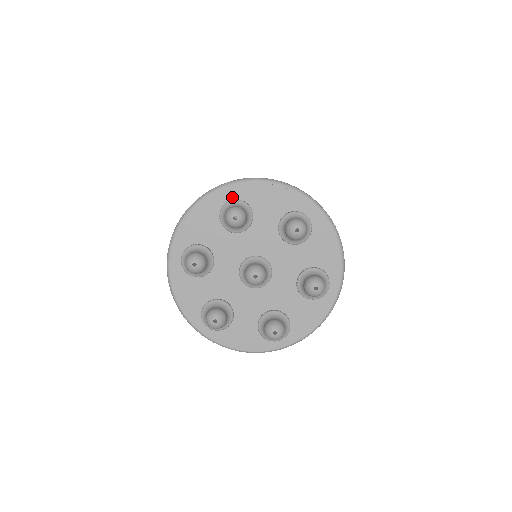
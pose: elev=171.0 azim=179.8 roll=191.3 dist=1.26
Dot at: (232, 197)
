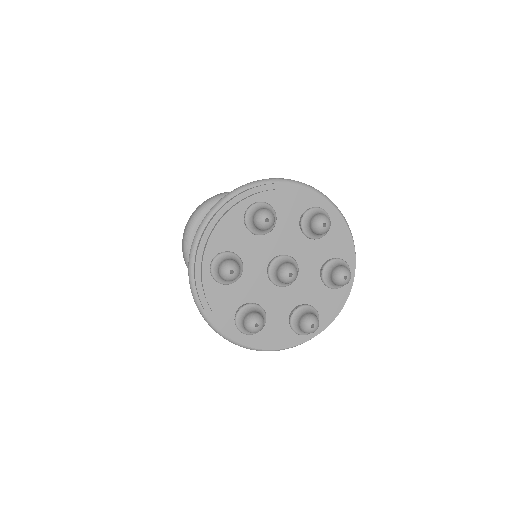
Dot at: (253, 200)
